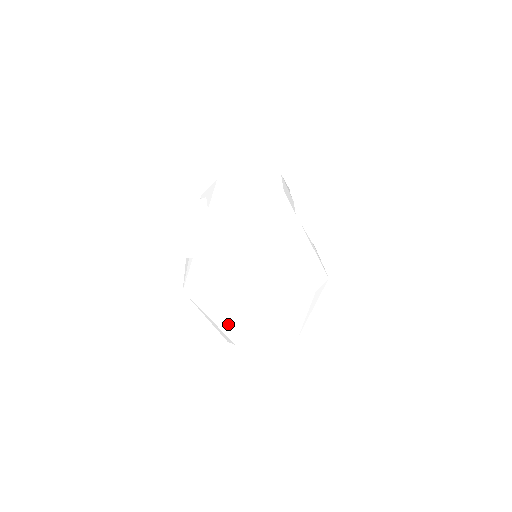
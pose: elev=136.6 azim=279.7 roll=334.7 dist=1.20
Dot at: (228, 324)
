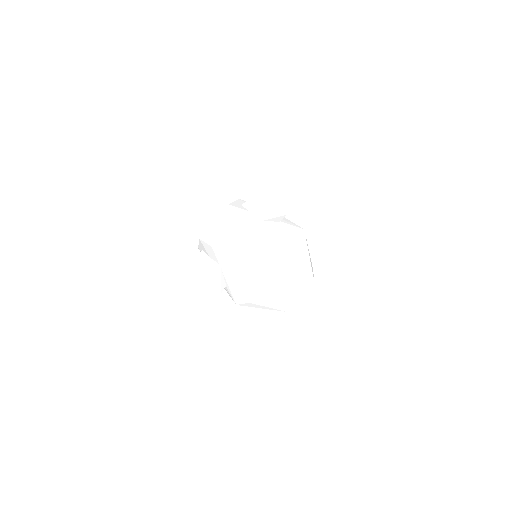
Dot at: (274, 306)
